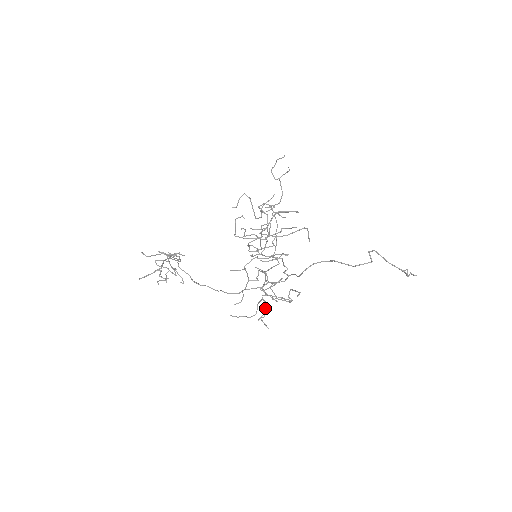
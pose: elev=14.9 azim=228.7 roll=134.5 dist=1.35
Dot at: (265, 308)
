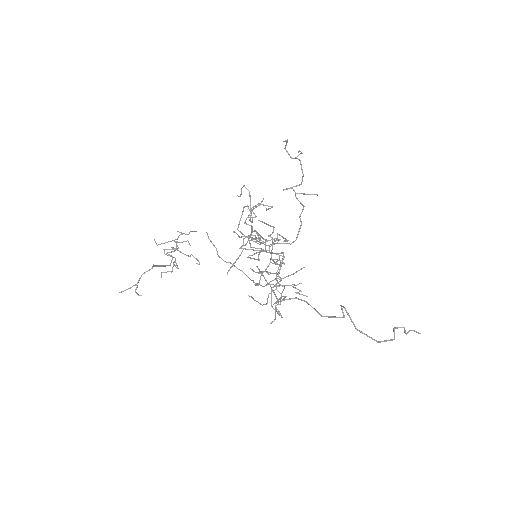
Dot at: occluded
